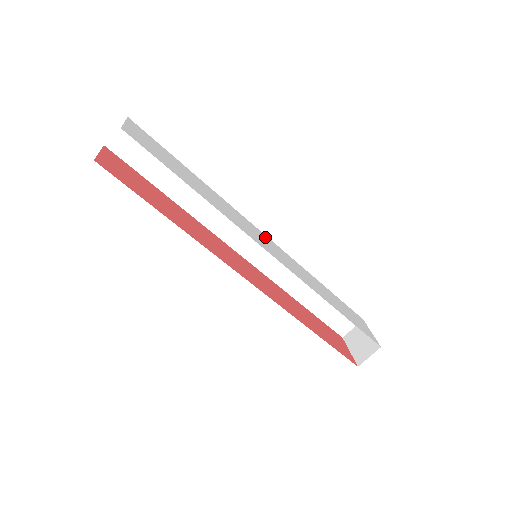
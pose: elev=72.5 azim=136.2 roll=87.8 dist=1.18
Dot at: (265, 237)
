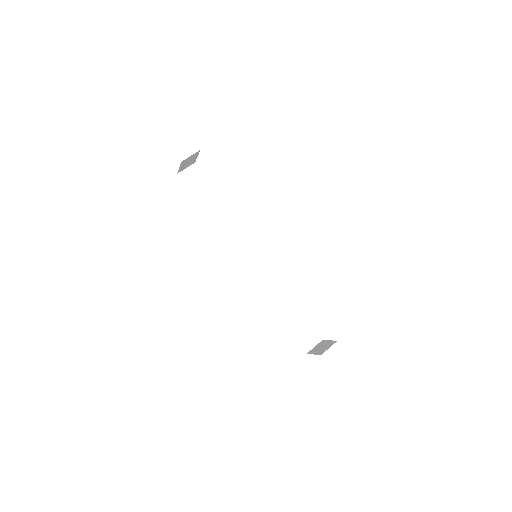
Dot at: occluded
